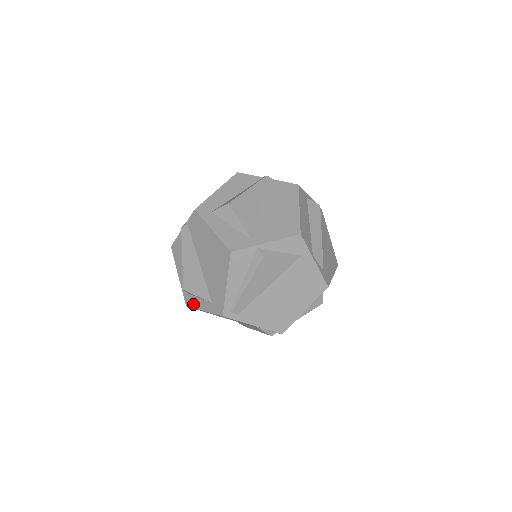
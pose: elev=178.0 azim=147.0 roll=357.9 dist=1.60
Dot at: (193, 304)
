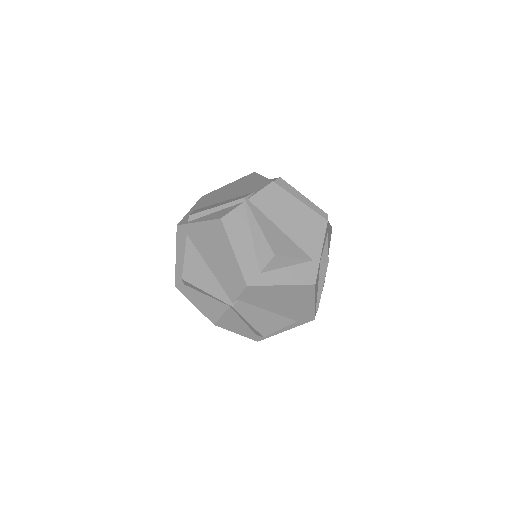
Dot at: (269, 336)
